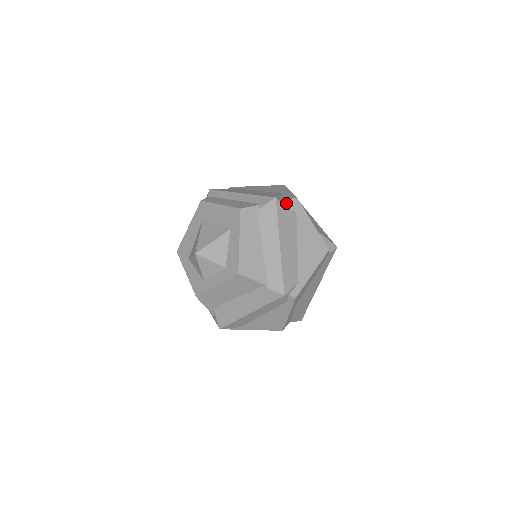
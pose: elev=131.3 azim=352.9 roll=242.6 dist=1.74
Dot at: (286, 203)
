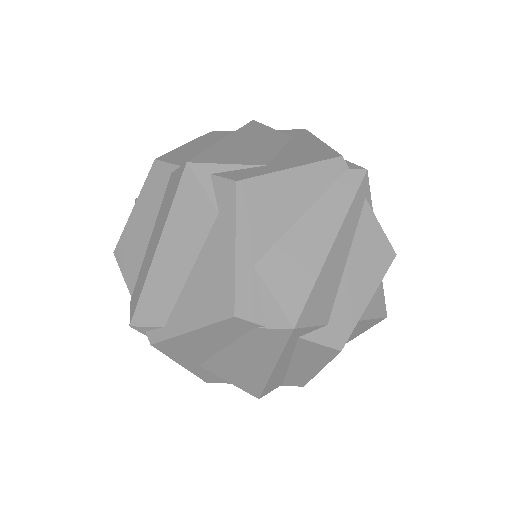
Dot at: (214, 182)
